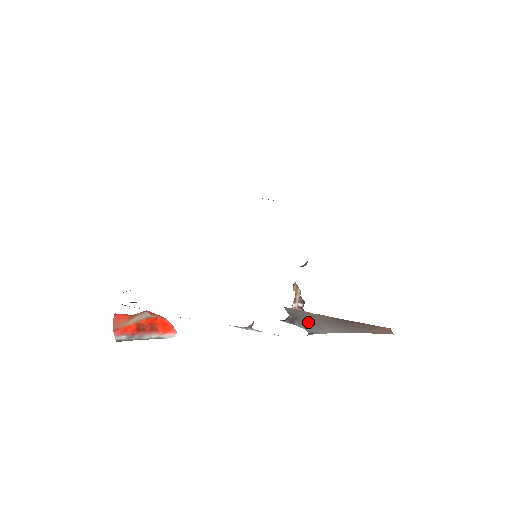
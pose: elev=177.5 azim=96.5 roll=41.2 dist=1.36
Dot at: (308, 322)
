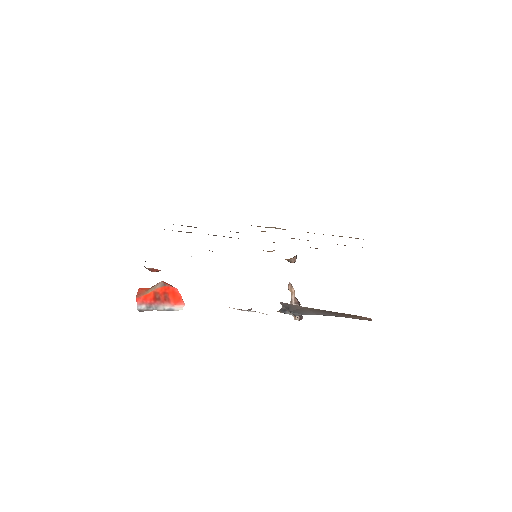
Dot at: (297, 310)
